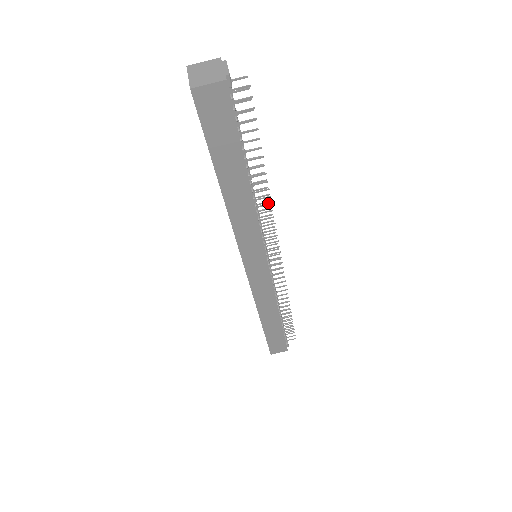
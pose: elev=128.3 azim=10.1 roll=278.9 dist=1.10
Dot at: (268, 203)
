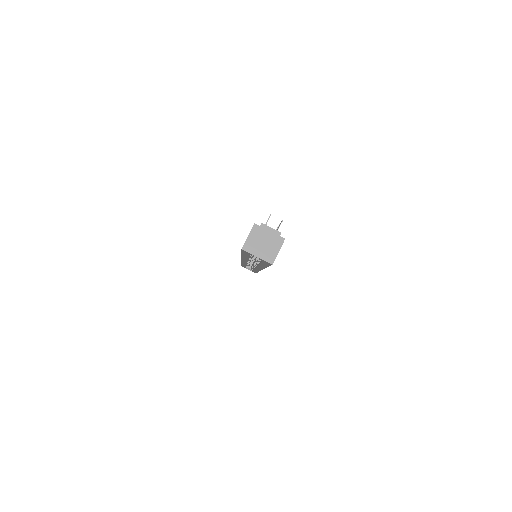
Dot at: occluded
